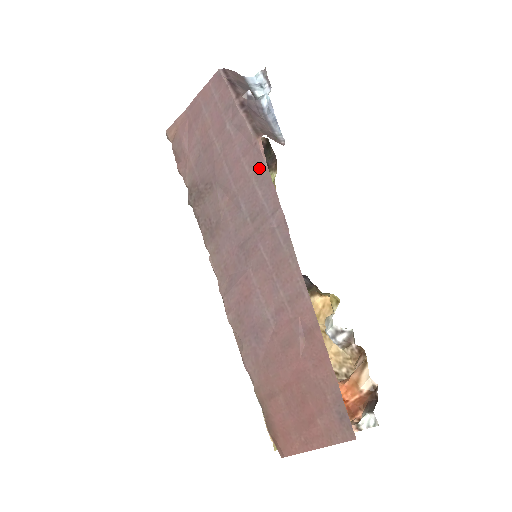
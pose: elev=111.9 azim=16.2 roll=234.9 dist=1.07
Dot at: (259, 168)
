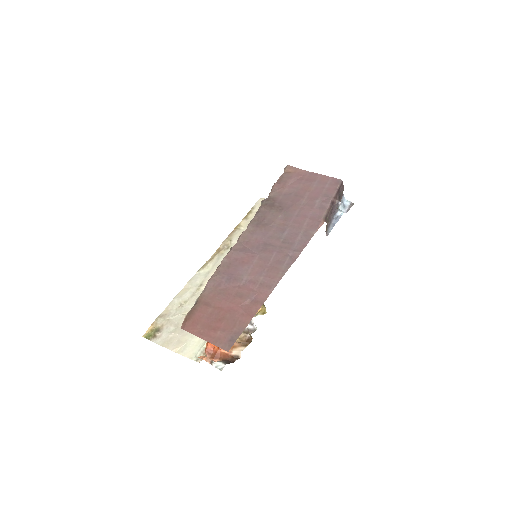
Dot at: (311, 230)
